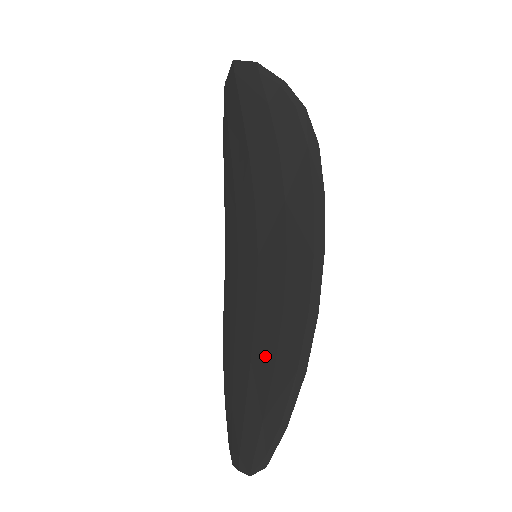
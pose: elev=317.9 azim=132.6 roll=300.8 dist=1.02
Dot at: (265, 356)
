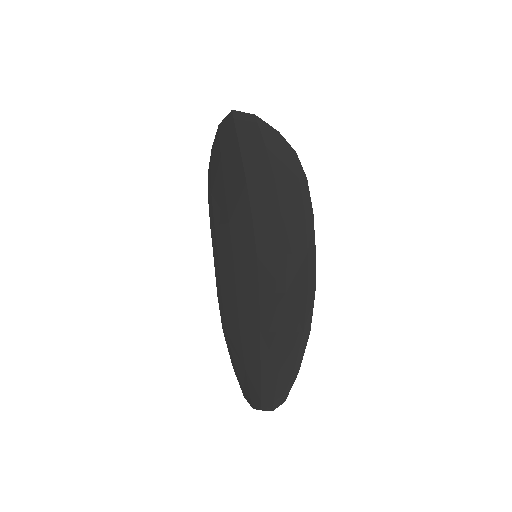
Dot at: (274, 327)
